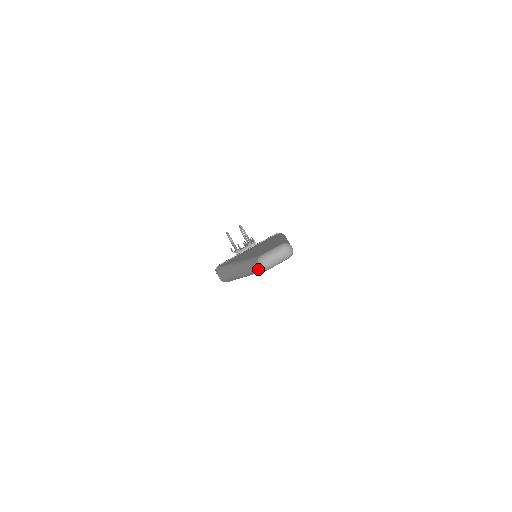
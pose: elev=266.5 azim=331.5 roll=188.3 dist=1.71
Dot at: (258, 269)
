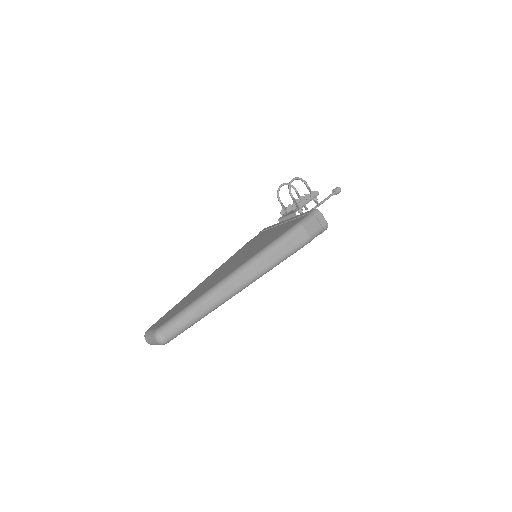
Dot at: occluded
